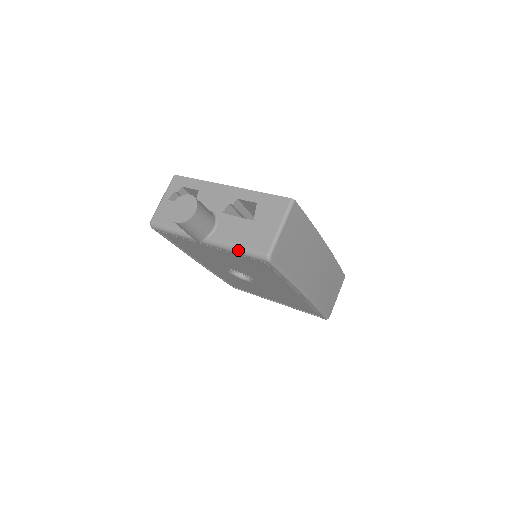
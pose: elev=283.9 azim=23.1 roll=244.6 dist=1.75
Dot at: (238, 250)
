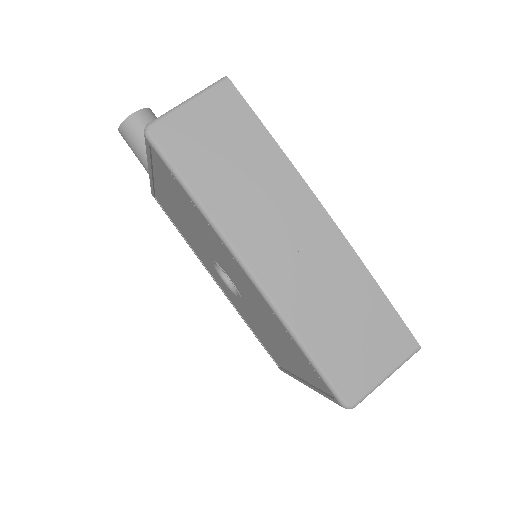
Dot at: occluded
